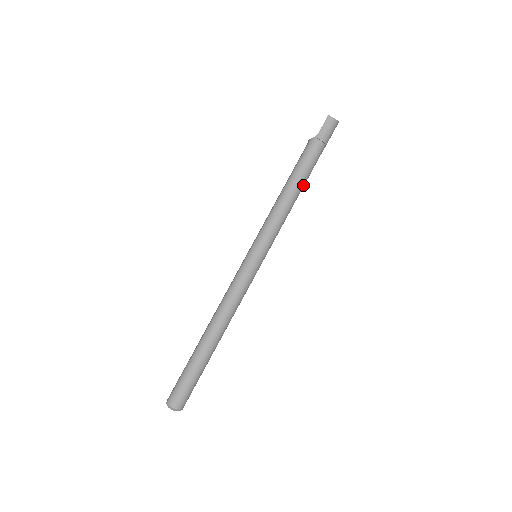
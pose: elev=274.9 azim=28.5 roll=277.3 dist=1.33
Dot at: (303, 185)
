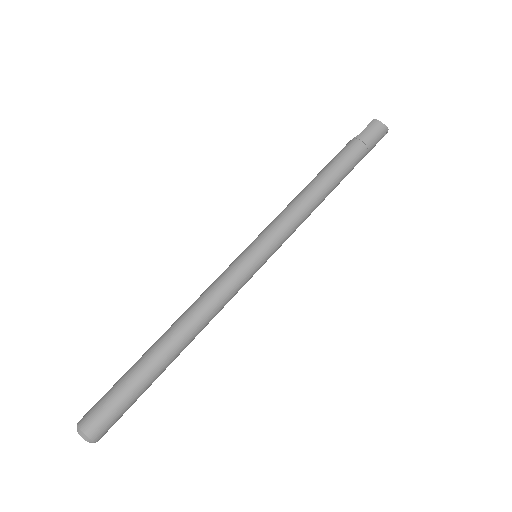
Dot at: (332, 185)
